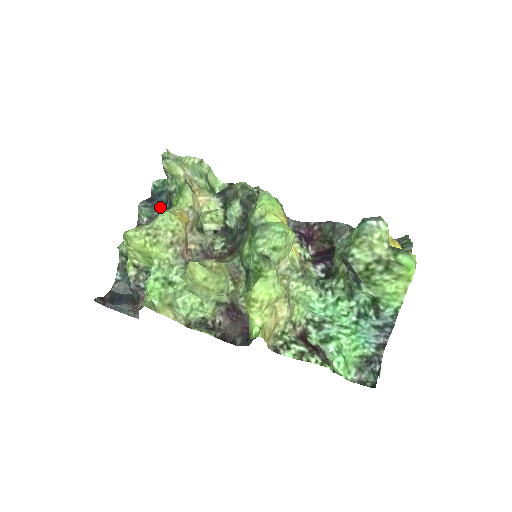
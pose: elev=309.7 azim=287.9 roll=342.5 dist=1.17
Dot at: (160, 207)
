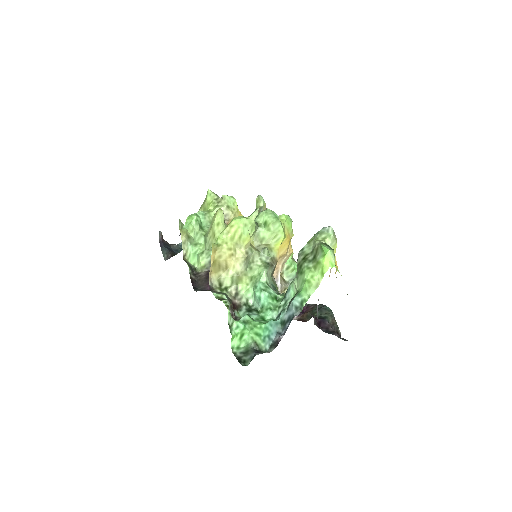
Dot at: occluded
